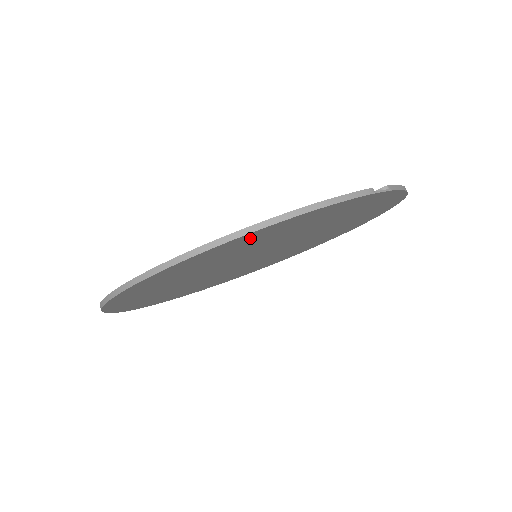
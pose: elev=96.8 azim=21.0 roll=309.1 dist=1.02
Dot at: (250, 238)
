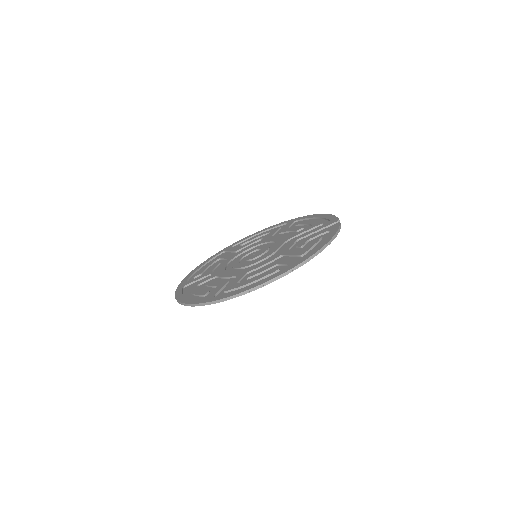
Dot at: occluded
